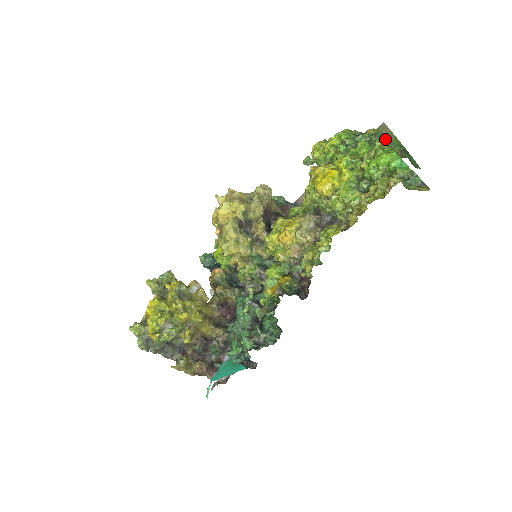
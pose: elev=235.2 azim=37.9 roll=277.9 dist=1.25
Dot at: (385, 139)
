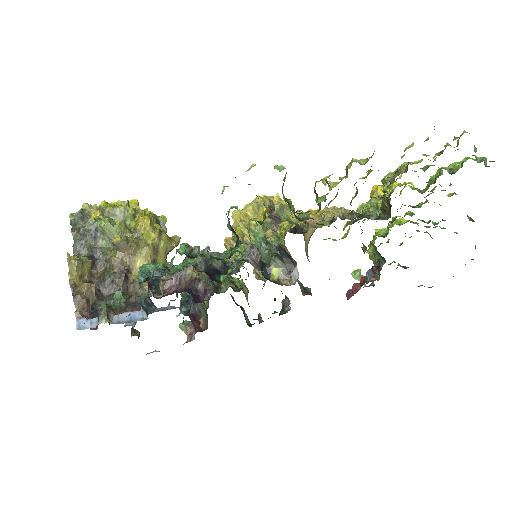
Dot at: occluded
